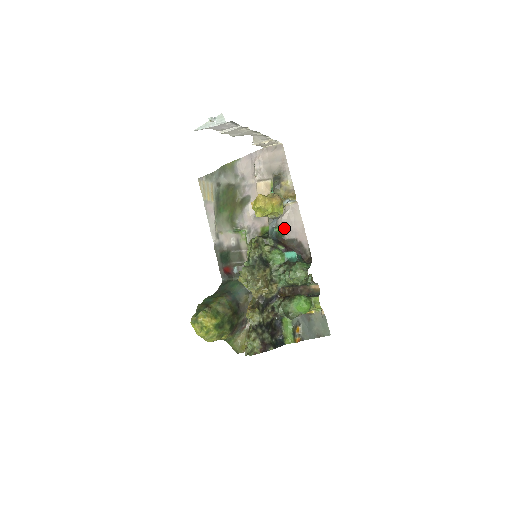
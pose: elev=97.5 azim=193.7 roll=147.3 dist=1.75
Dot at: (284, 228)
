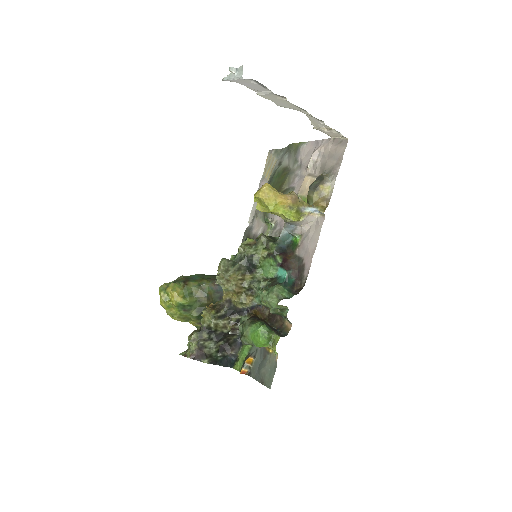
Dot at: (300, 240)
